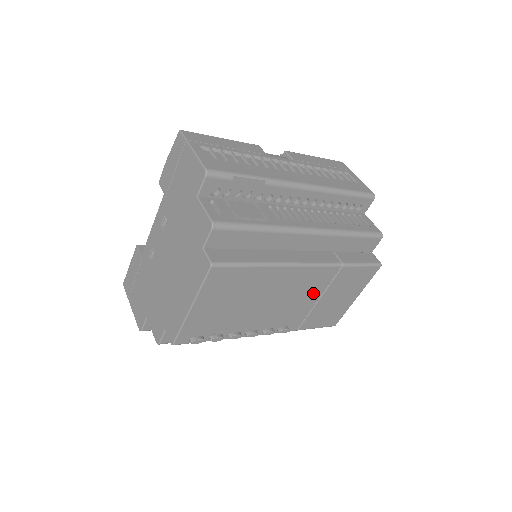
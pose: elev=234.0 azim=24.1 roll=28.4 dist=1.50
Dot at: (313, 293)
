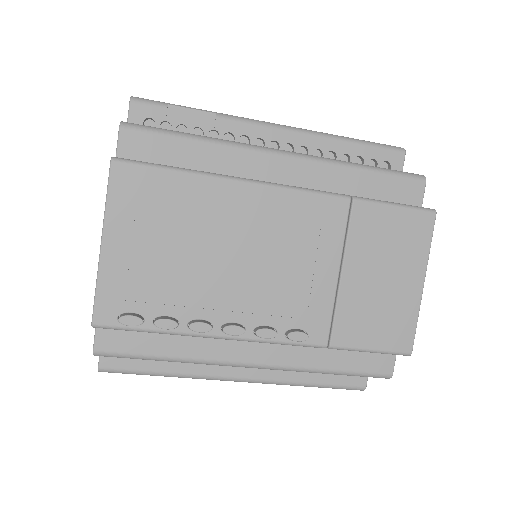
Dot at: (321, 254)
